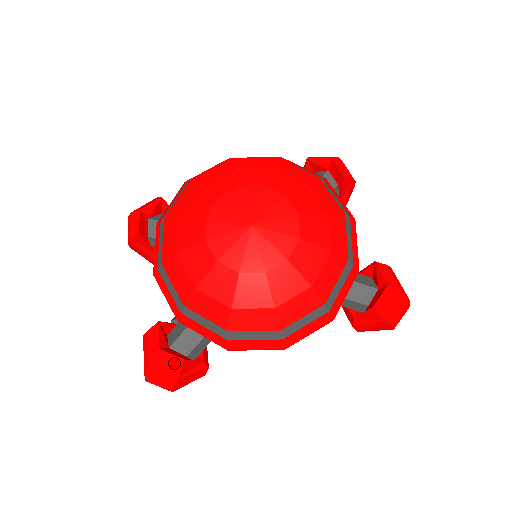
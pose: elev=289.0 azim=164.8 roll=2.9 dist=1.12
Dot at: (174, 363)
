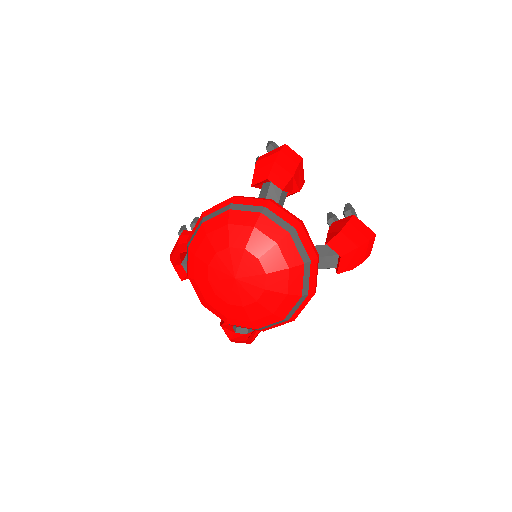
Dot at: occluded
